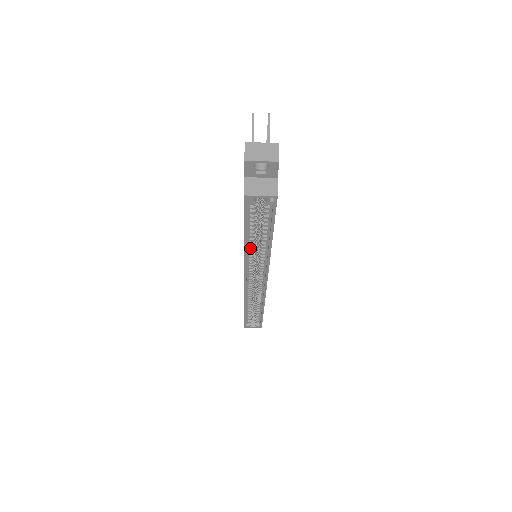
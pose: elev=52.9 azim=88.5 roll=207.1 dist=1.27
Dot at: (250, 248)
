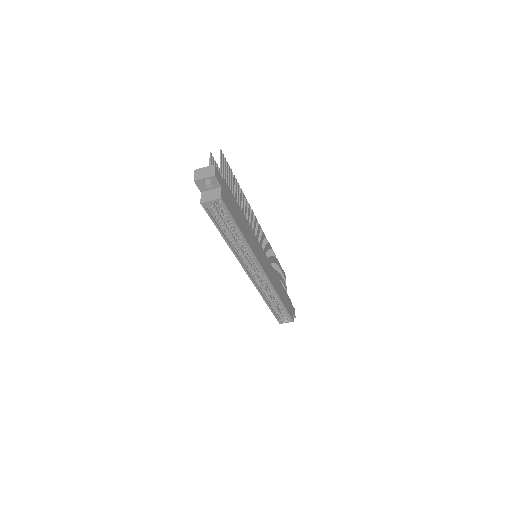
Dot at: (234, 245)
